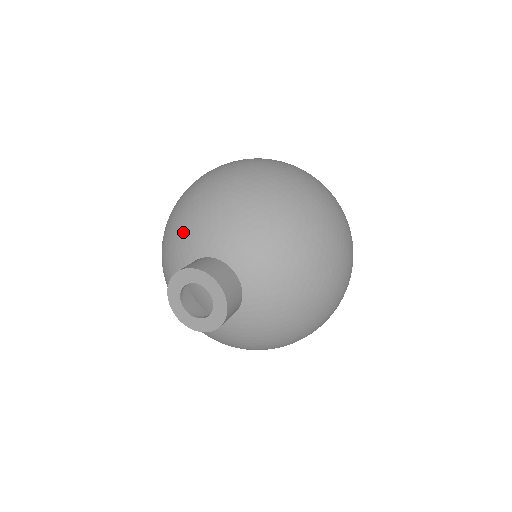
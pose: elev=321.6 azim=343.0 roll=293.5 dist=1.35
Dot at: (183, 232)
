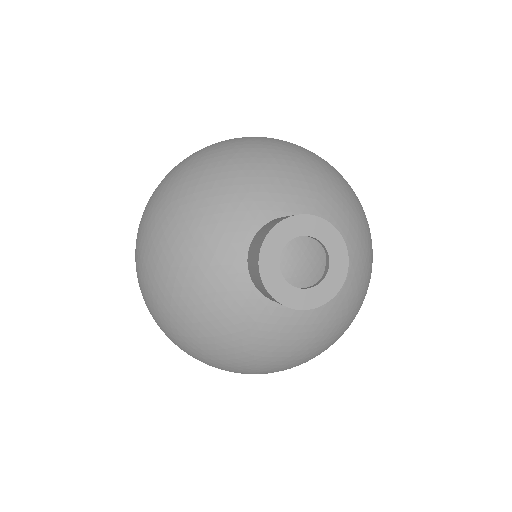
Dot at: (235, 192)
